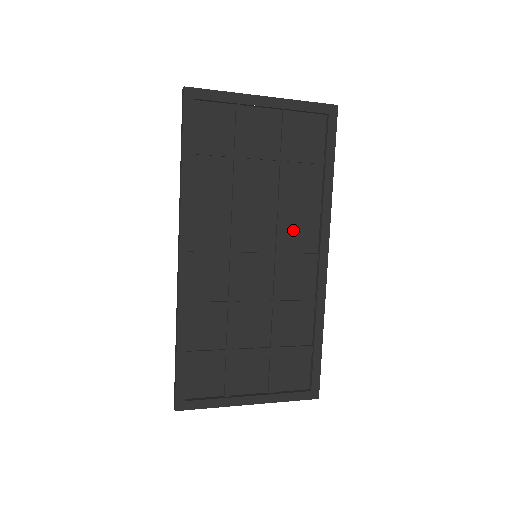
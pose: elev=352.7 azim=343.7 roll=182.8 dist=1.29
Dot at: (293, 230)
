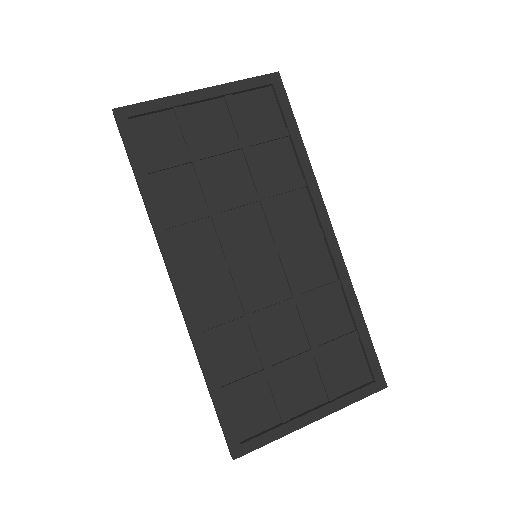
Dot at: (284, 215)
